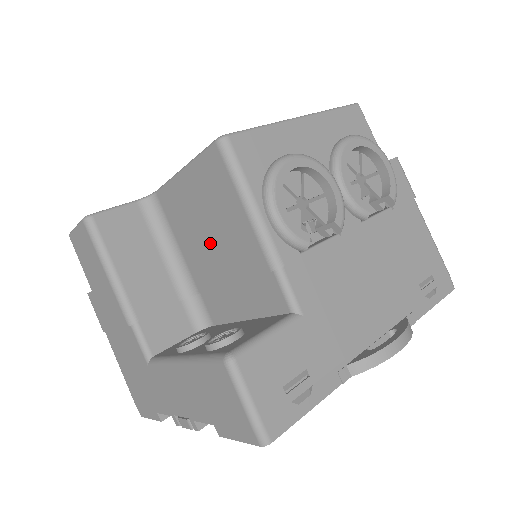
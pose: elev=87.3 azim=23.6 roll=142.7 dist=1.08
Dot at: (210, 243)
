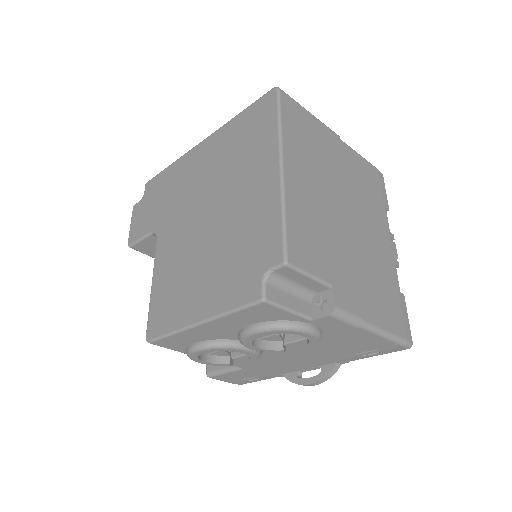
Dot at: occluded
